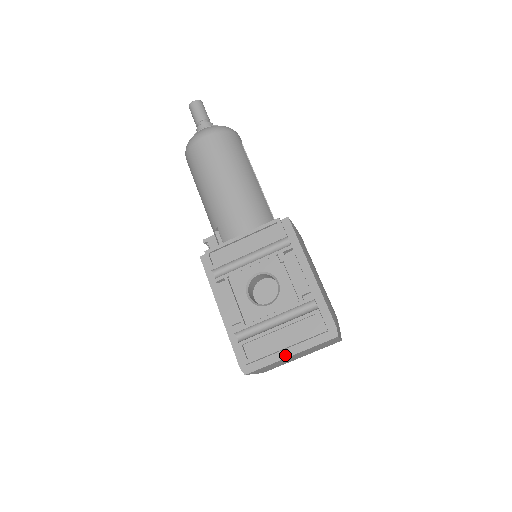
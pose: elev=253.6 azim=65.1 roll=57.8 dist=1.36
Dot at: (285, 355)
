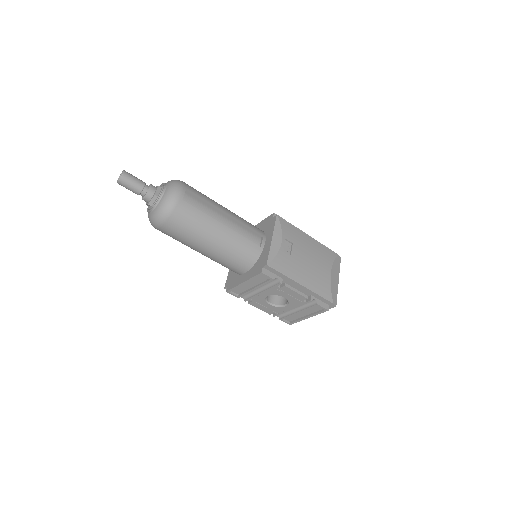
Dot at: occluded
